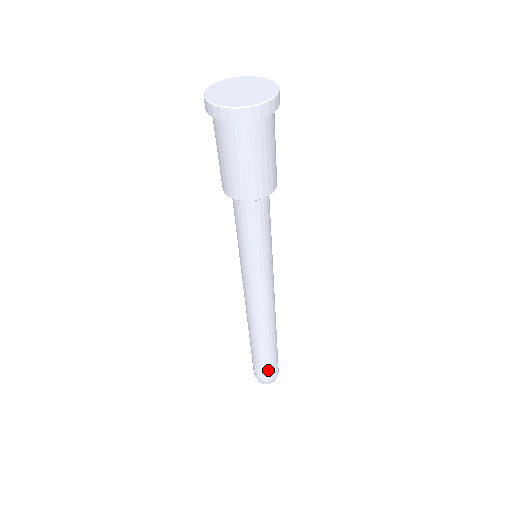
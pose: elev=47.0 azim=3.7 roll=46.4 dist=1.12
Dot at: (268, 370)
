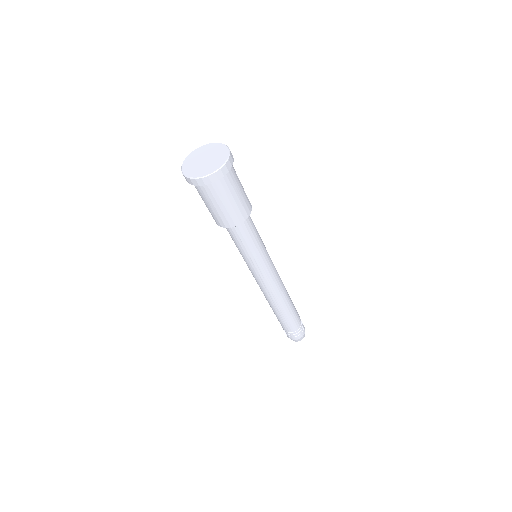
Dot at: (294, 332)
